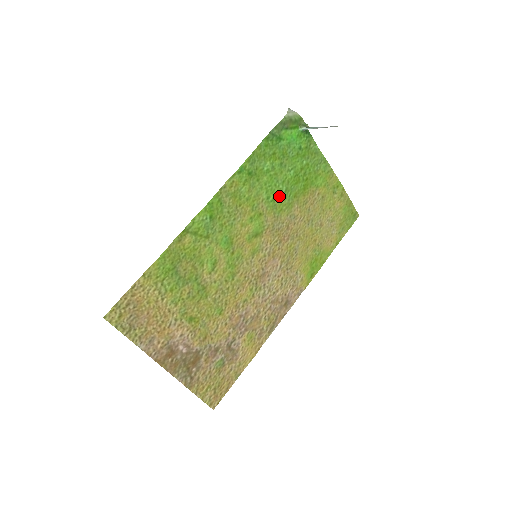
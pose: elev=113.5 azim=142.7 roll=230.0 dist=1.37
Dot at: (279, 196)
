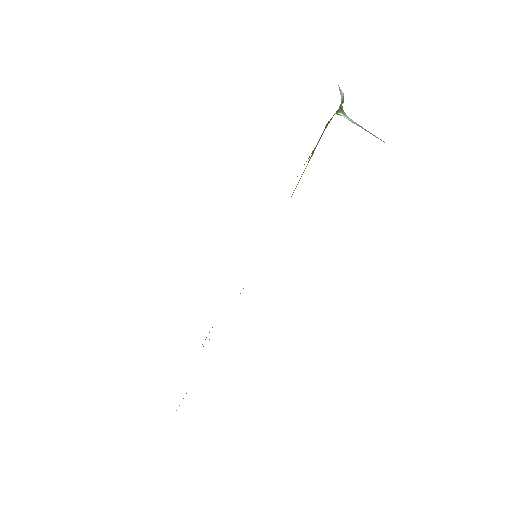
Dot at: occluded
